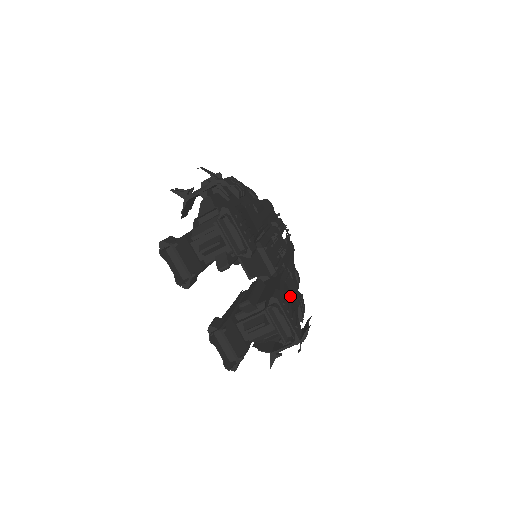
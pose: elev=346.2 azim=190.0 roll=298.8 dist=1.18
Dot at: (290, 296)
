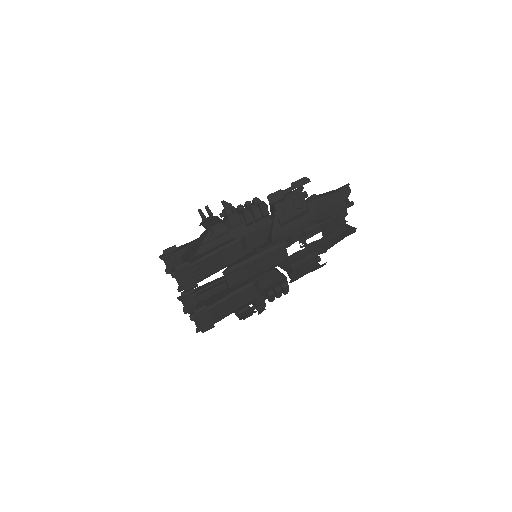
Dot at: (231, 304)
